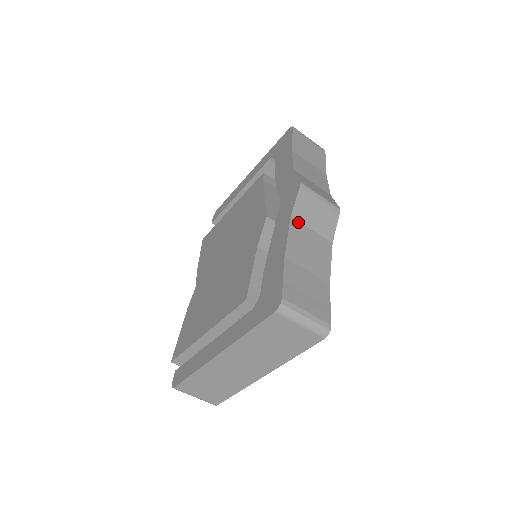
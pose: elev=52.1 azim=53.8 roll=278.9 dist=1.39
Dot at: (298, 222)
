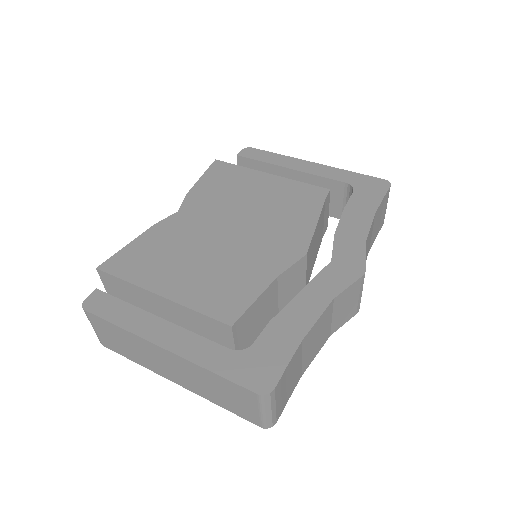
Dot at: (332, 306)
